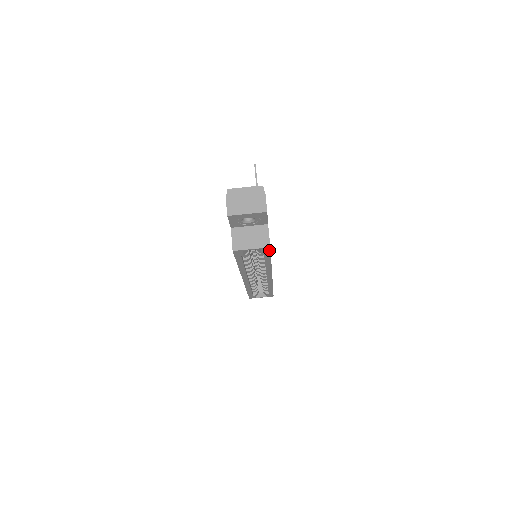
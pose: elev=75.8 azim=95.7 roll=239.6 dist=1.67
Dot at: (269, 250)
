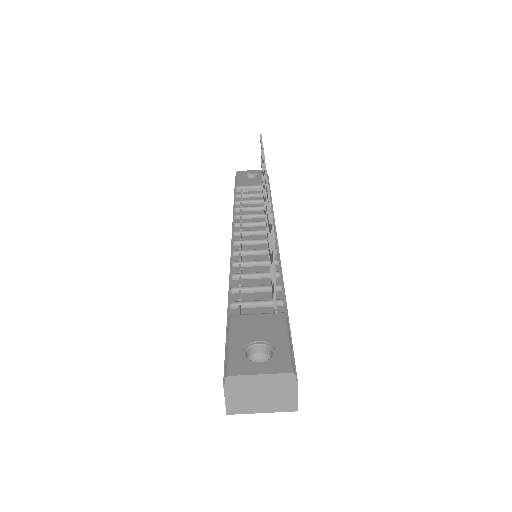
Dot at: occluded
